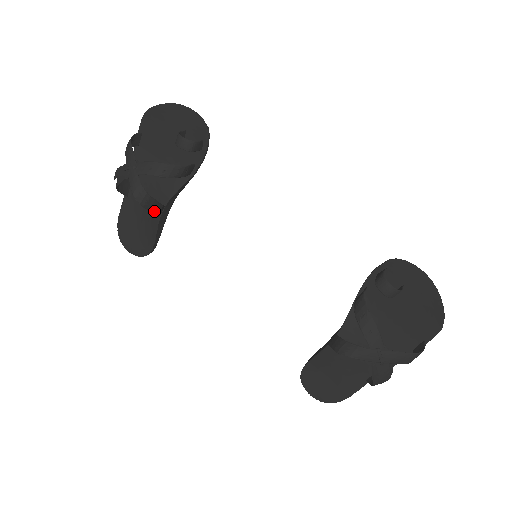
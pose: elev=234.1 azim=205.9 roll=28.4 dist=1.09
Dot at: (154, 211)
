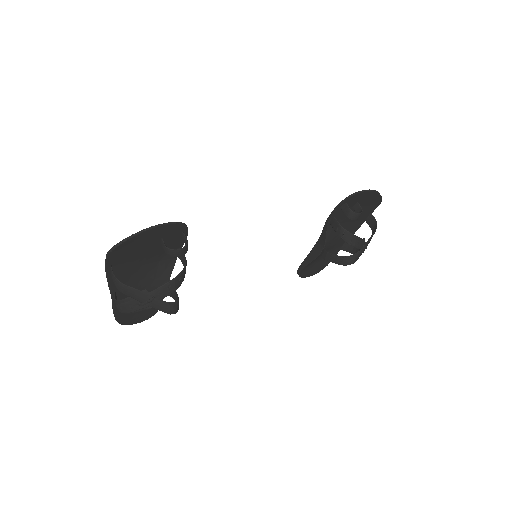
Dot at: occluded
